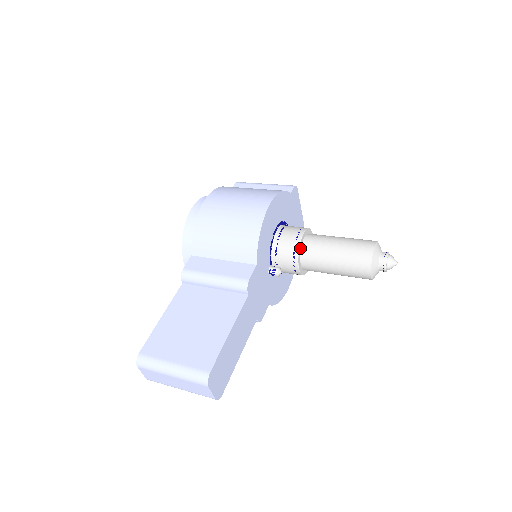
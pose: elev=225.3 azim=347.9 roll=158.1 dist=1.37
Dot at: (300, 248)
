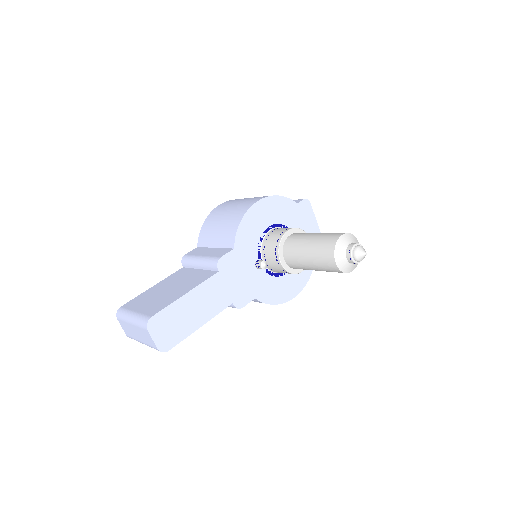
Dot at: (283, 242)
